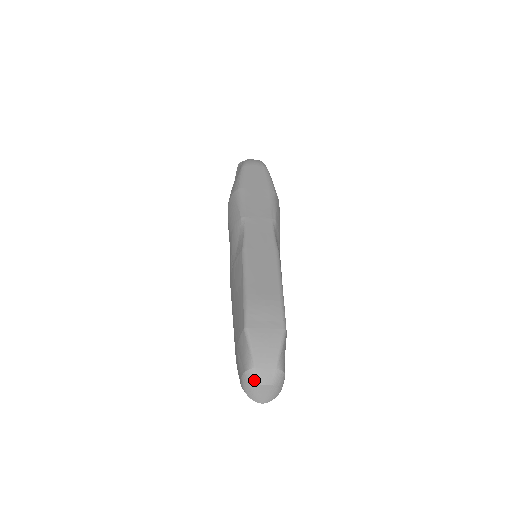
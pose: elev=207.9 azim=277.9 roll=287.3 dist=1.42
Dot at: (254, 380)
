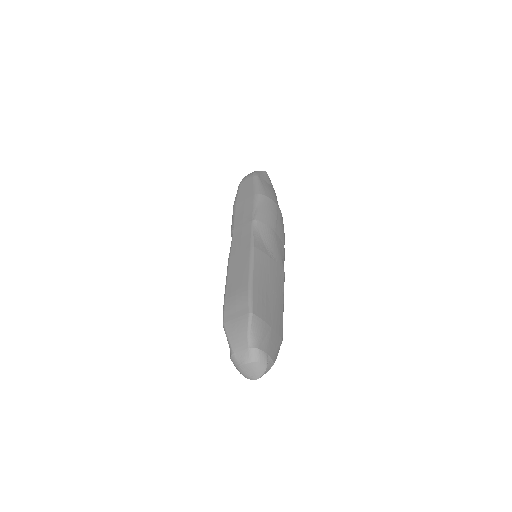
Dot at: (237, 363)
